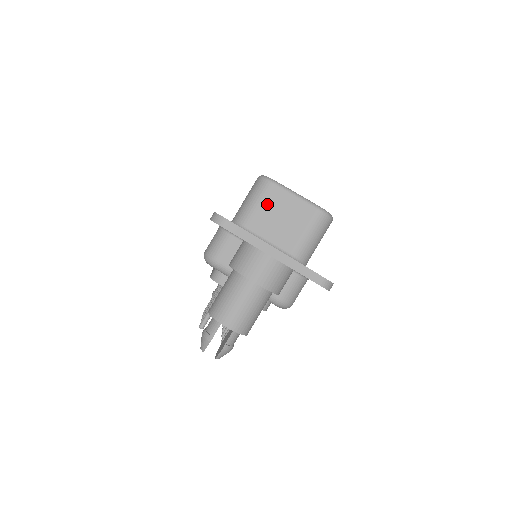
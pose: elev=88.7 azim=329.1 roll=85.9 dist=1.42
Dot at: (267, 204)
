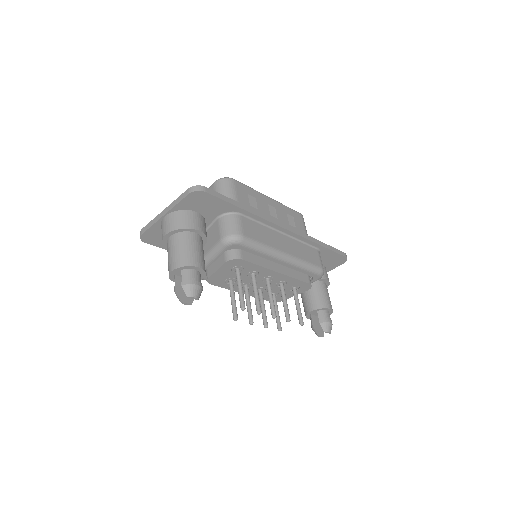
Dot at: occluded
